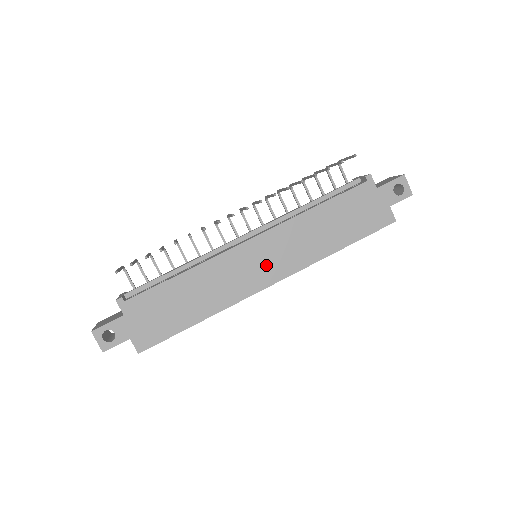
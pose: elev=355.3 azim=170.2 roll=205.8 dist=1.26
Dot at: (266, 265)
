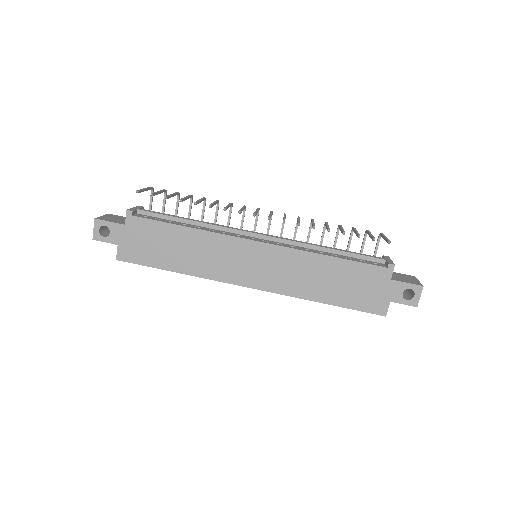
Dot at: (255, 270)
